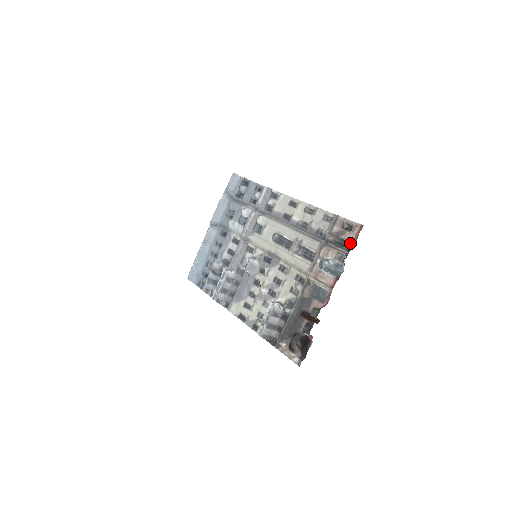
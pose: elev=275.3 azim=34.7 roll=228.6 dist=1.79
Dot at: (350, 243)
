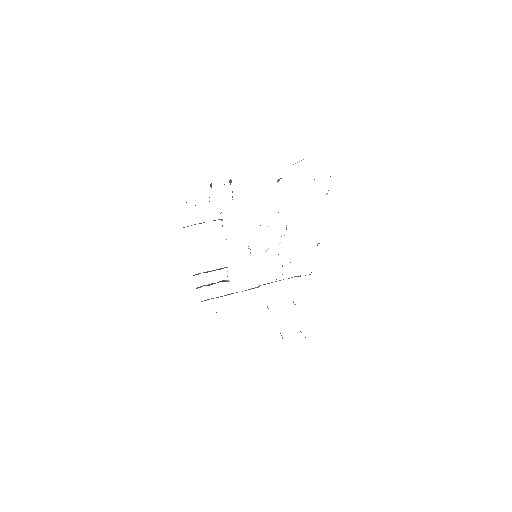
Dot at: occluded
